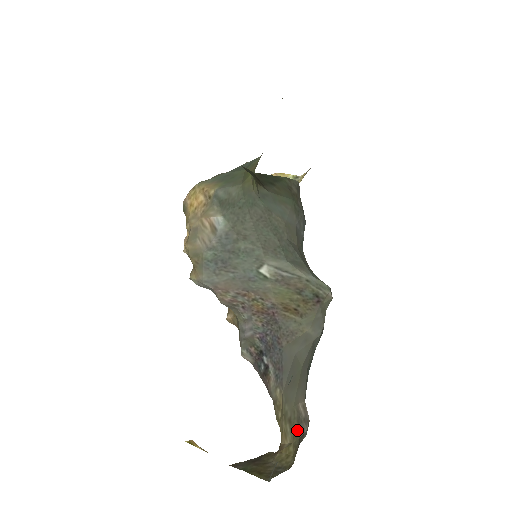
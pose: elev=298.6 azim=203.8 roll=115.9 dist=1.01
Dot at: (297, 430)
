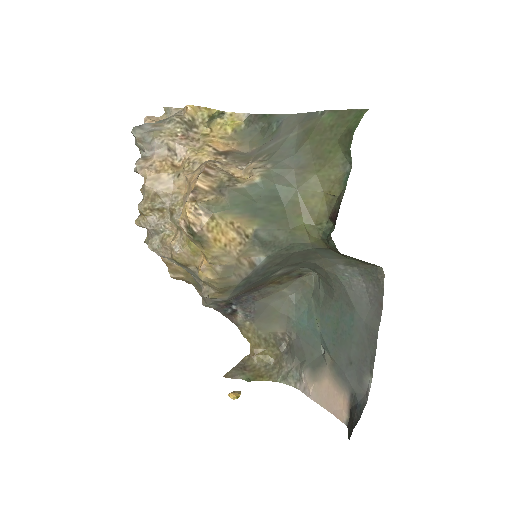
Dot at: (275, 344)
